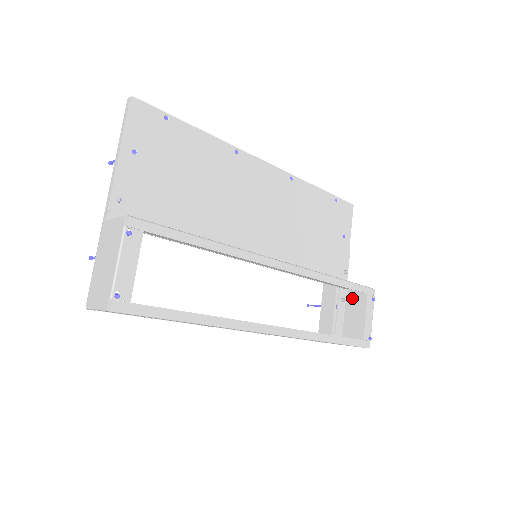
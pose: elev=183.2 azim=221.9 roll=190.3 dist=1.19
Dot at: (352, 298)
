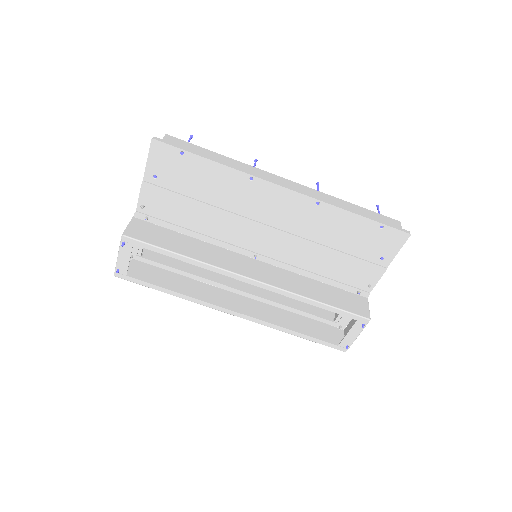
Dot at: occluded
